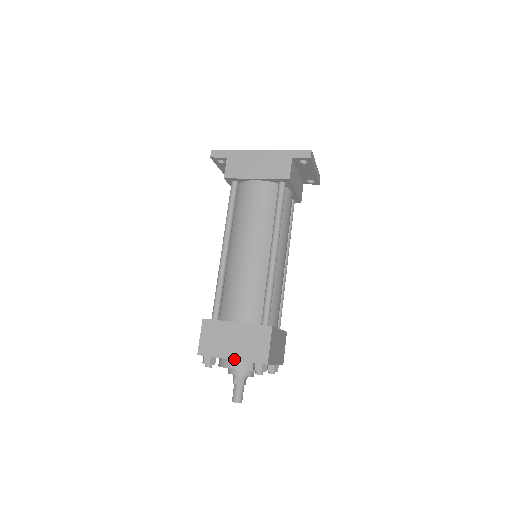
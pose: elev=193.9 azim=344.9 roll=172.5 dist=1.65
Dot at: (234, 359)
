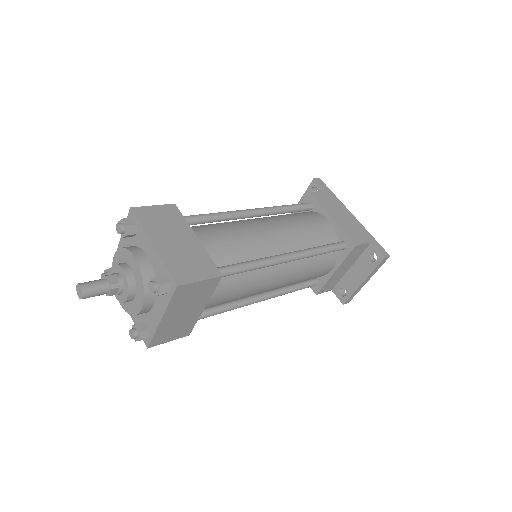
Dot at: (155, 247)
